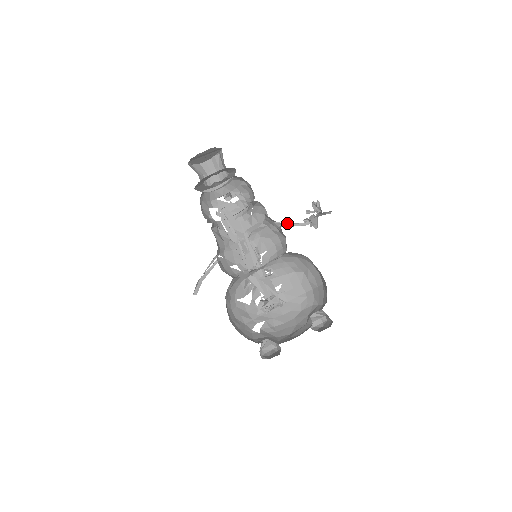
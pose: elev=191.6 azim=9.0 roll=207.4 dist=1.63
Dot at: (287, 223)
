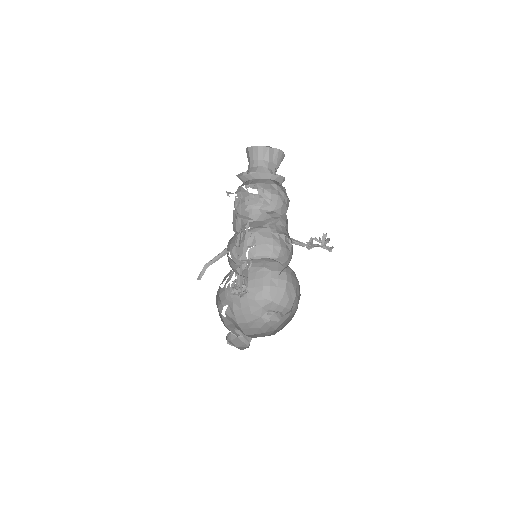
Dot at: (294, 239)
